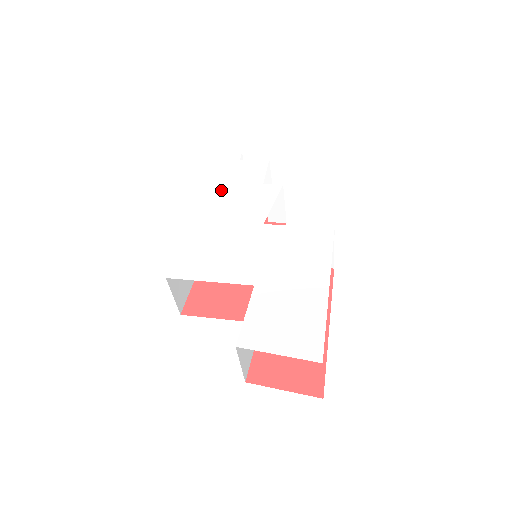
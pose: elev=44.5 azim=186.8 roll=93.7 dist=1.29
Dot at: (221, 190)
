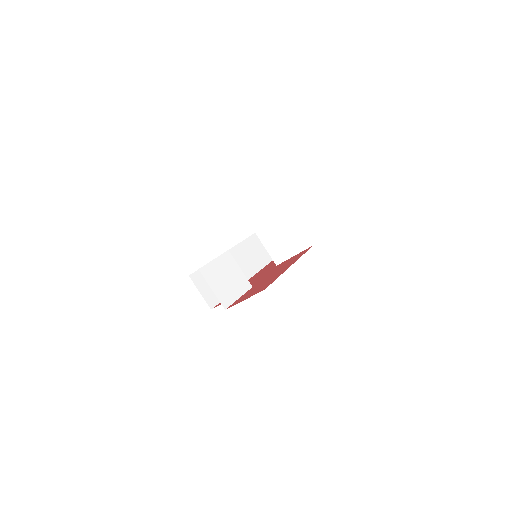
Dot at: occluded
